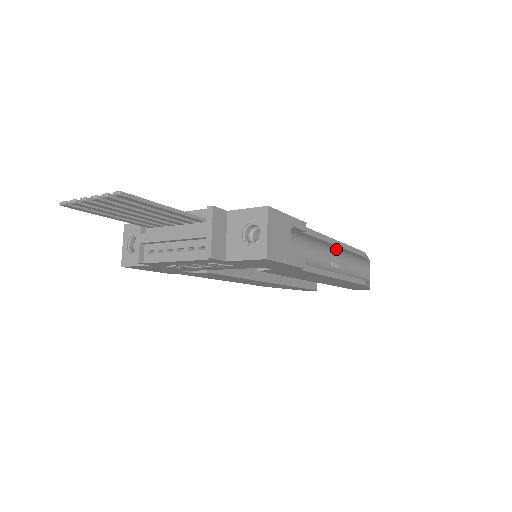
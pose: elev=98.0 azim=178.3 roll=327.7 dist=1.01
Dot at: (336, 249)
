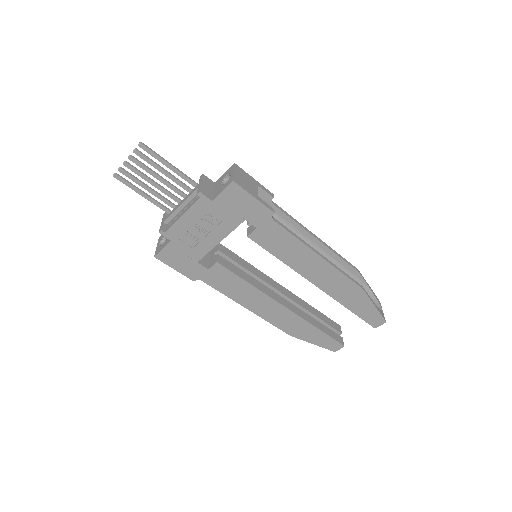
Dot at: (322, 250)
